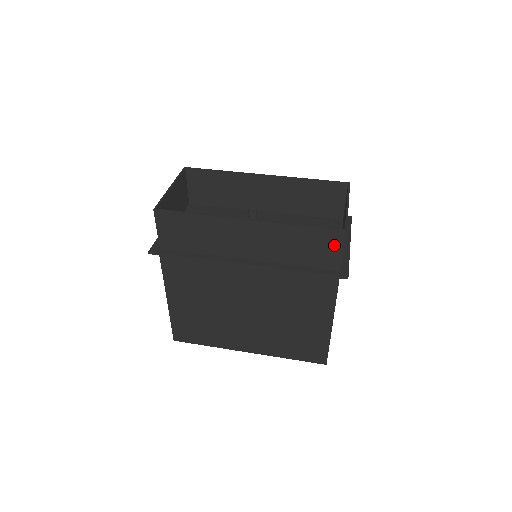
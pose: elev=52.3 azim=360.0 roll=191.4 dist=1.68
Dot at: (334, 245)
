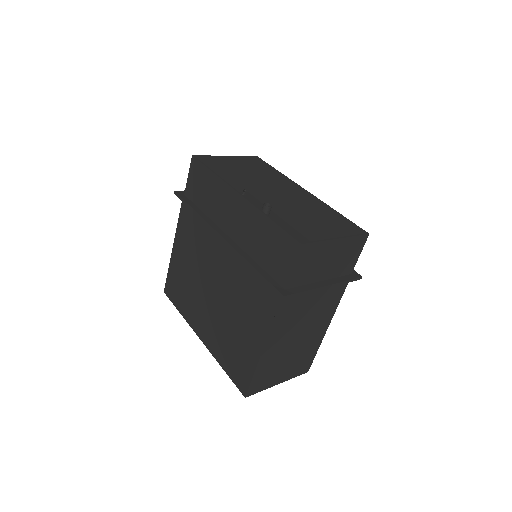
Dot at: (288, 255)
